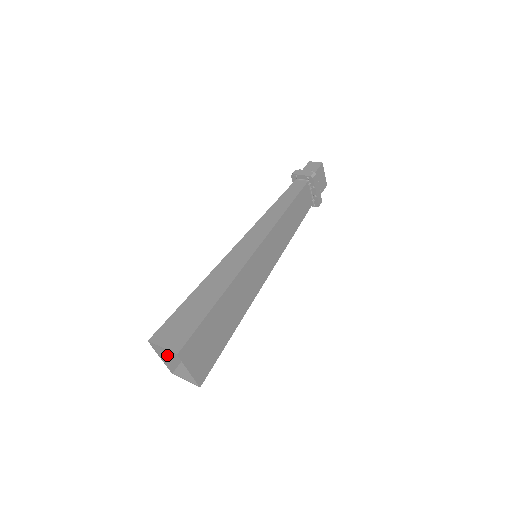
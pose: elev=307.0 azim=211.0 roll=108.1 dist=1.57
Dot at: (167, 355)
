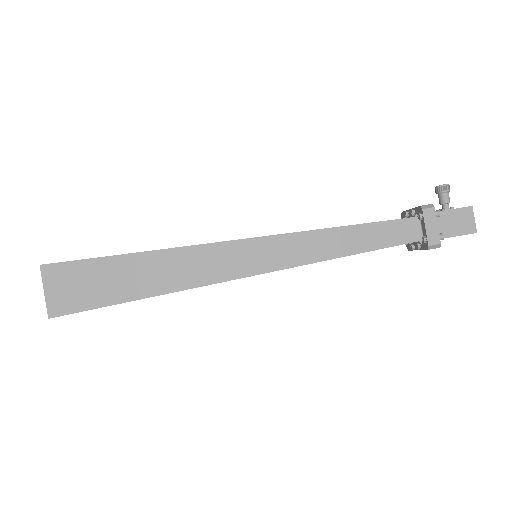
Dot at: occluded
